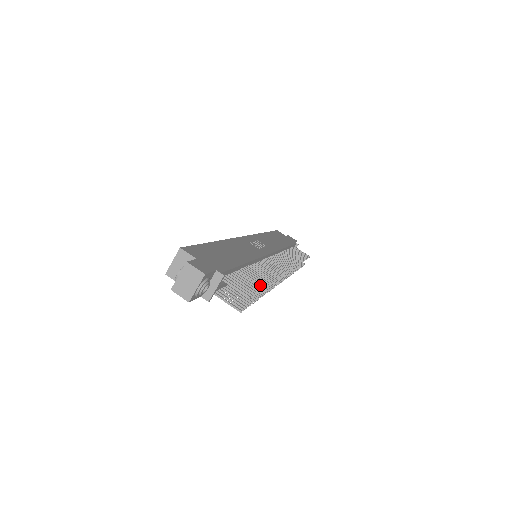
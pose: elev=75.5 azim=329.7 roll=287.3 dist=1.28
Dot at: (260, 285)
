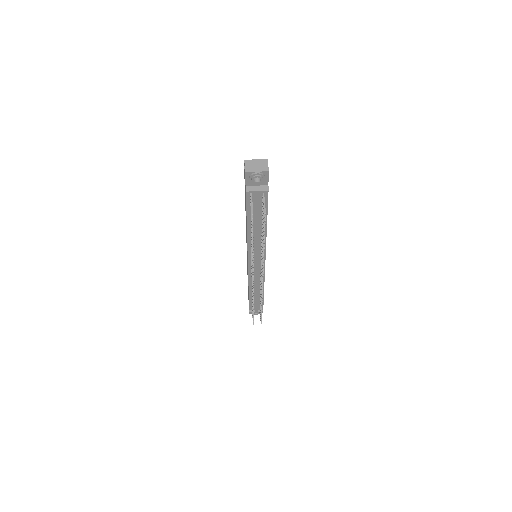
Dot at: (264, 233)
